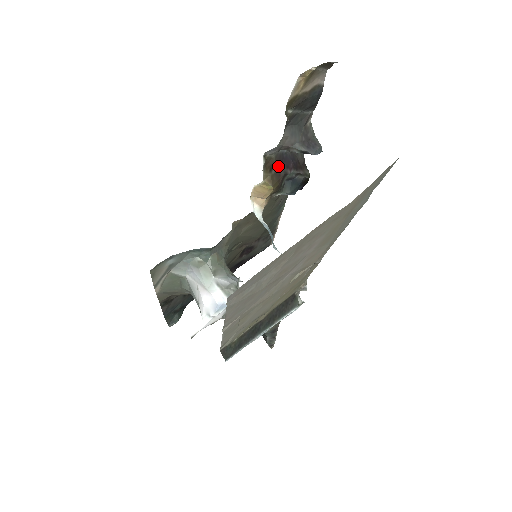
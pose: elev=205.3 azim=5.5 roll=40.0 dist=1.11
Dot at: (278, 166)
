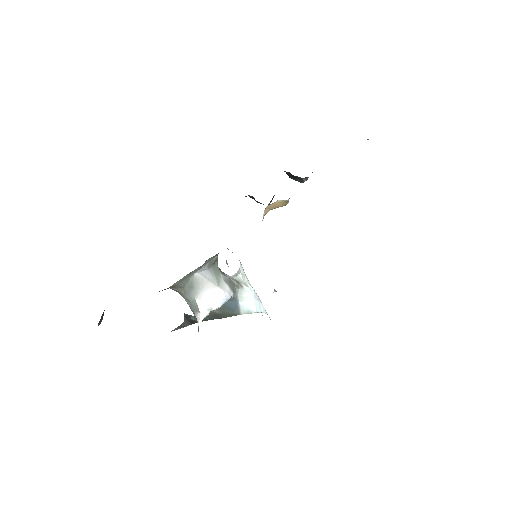
Dot at: occluded
